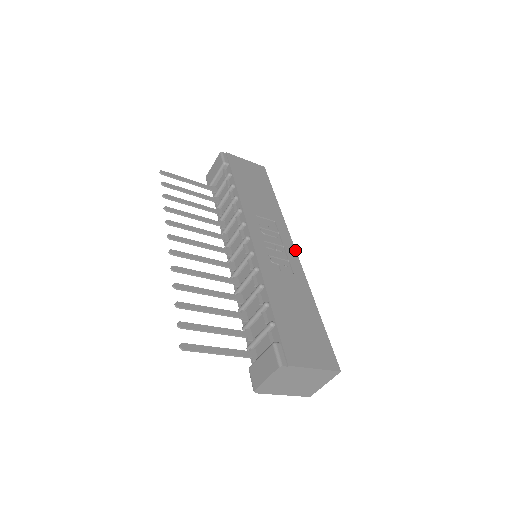
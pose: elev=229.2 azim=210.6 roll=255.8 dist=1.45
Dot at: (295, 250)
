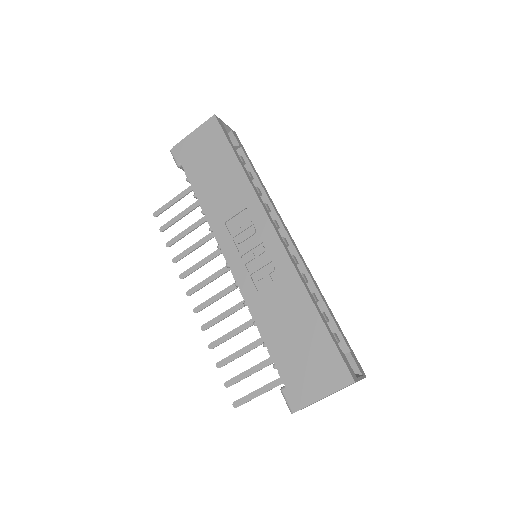
Dot at: (277, 235)
